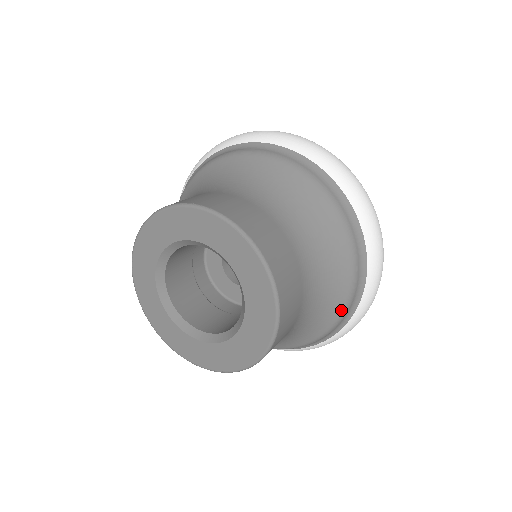
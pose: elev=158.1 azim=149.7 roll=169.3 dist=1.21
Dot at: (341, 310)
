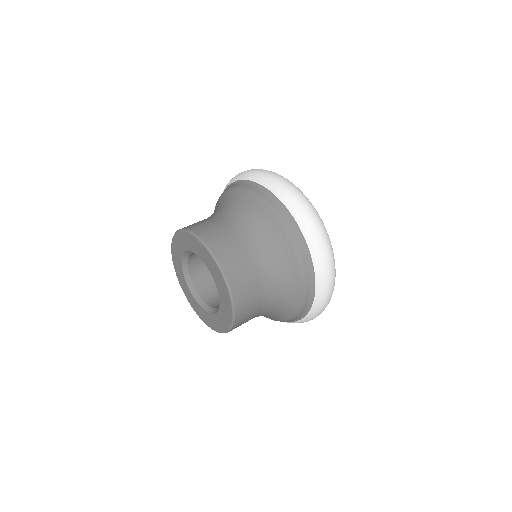
Dot at: (282, 320)
